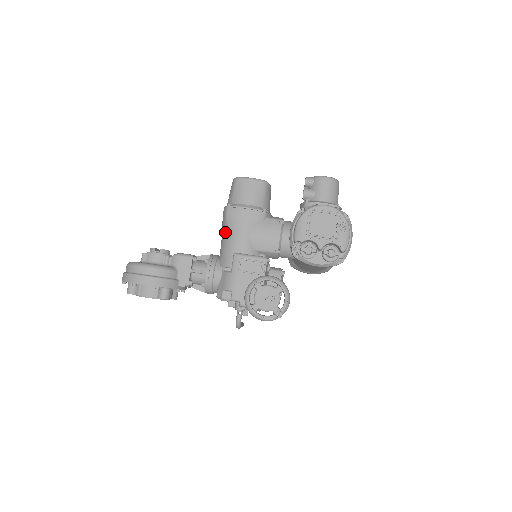
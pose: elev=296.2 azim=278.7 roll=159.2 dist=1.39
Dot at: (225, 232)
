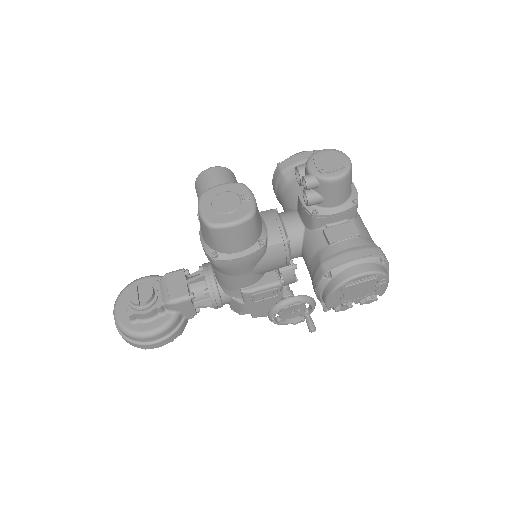
Dot at: (218, 272)
